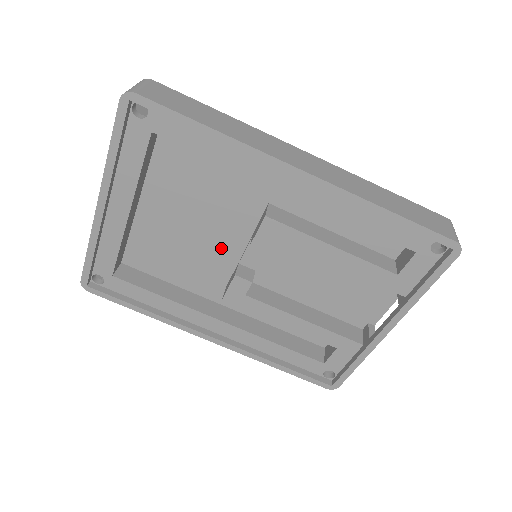
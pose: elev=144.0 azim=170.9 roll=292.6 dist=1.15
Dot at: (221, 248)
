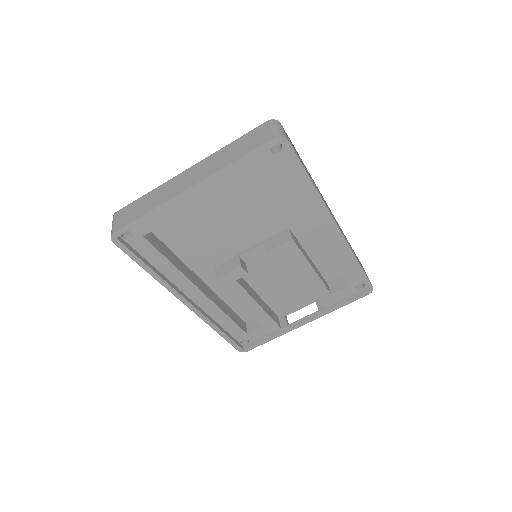
Dot at: (234, 242)
